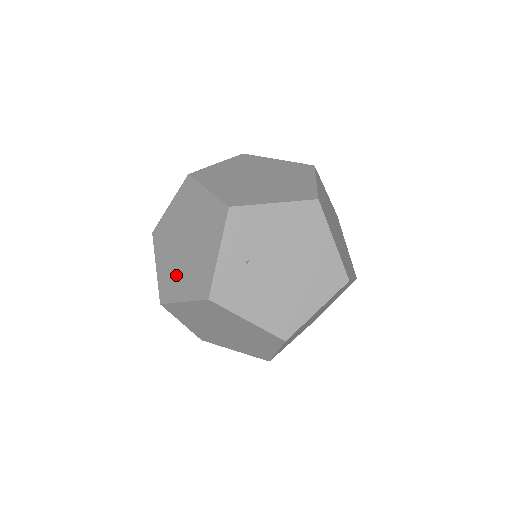
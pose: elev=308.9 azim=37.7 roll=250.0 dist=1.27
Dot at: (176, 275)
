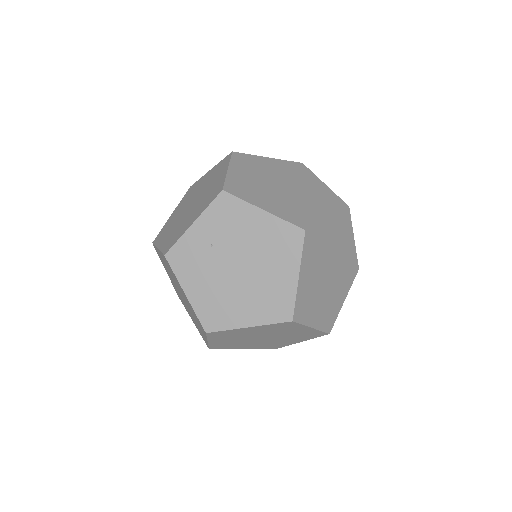
Dot at: (171, 226)
